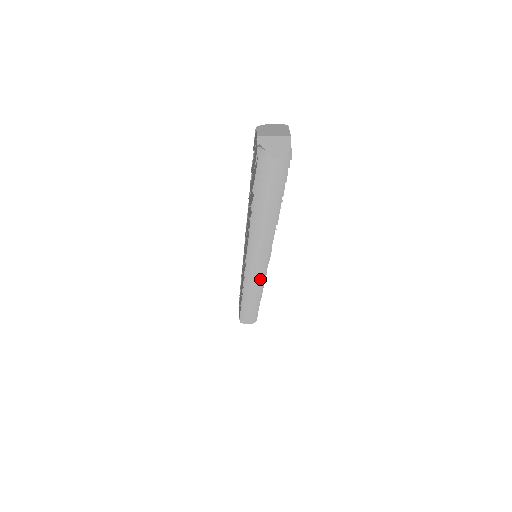
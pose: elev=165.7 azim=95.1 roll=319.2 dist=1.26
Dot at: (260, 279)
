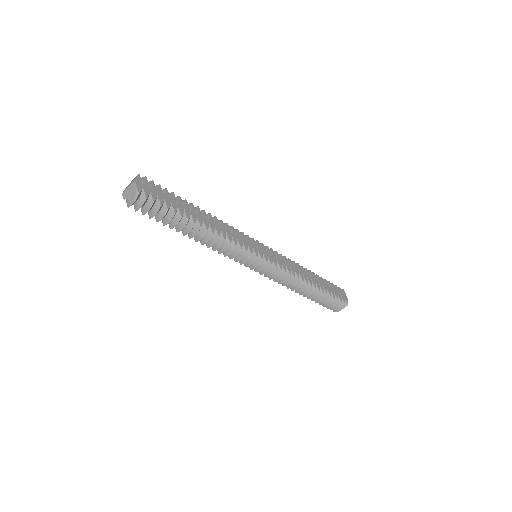
Dot at: (273, 271)
